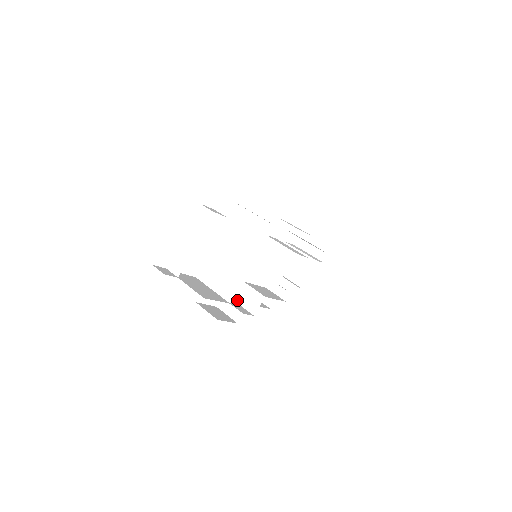
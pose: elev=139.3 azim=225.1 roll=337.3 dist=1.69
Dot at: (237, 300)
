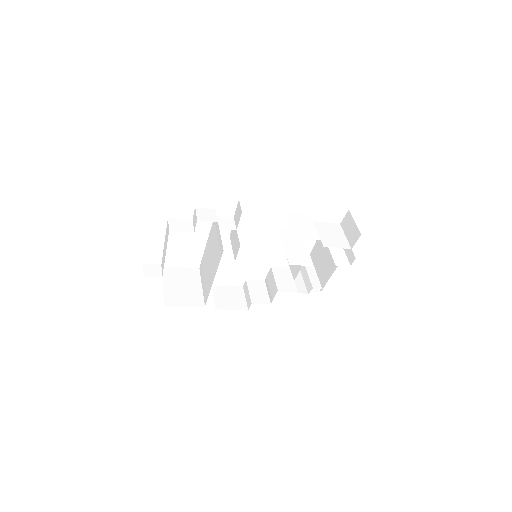
Dot at: (266, 282)
